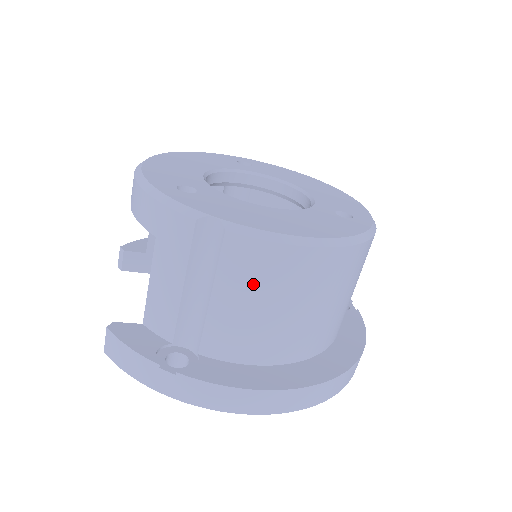
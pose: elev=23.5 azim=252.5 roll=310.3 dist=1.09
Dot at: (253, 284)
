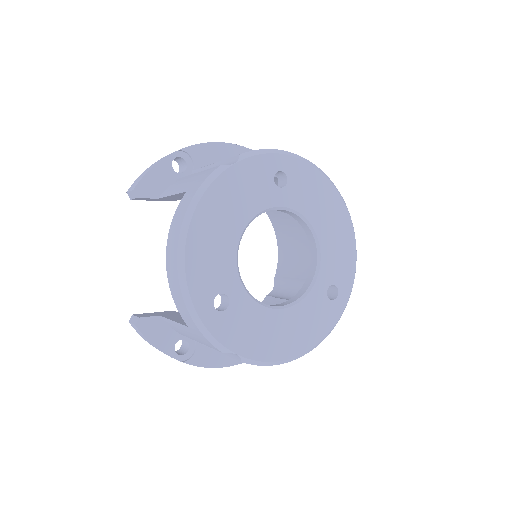
Dot at: occluded
